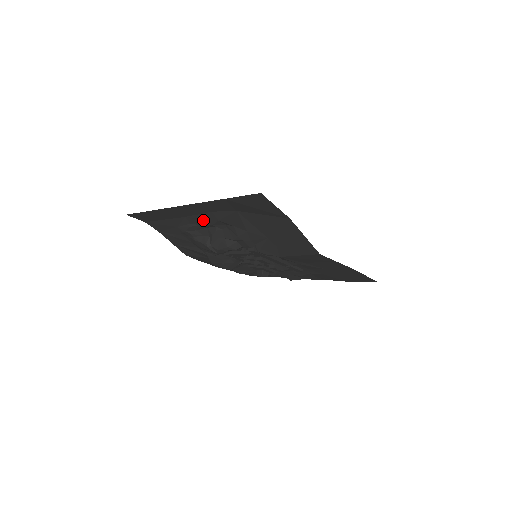
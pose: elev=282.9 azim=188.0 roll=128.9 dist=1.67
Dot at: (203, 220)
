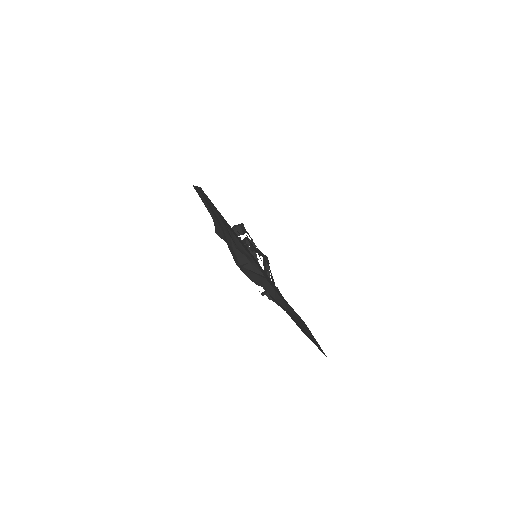
Dot at: occluded
